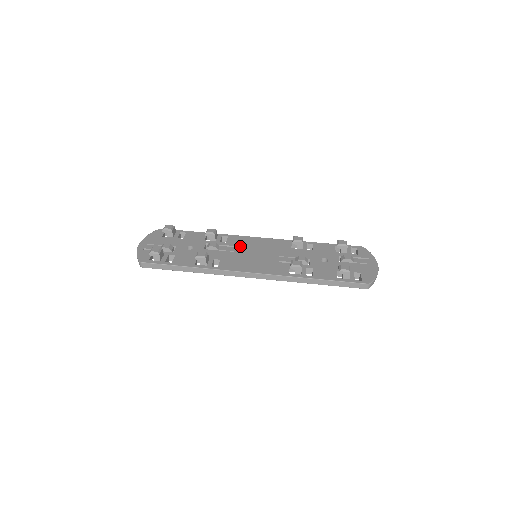
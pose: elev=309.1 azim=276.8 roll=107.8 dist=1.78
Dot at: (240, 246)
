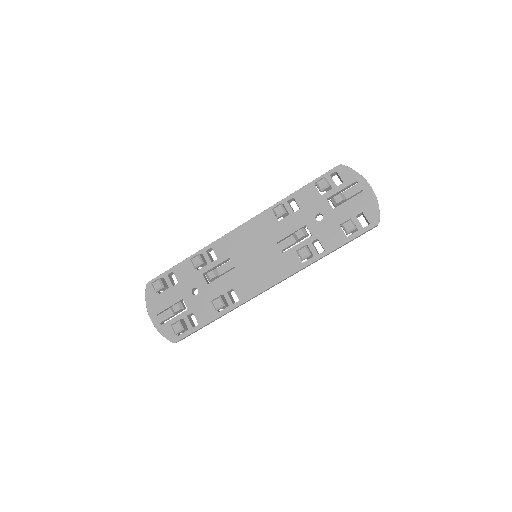
Dot at: (233, 255)
